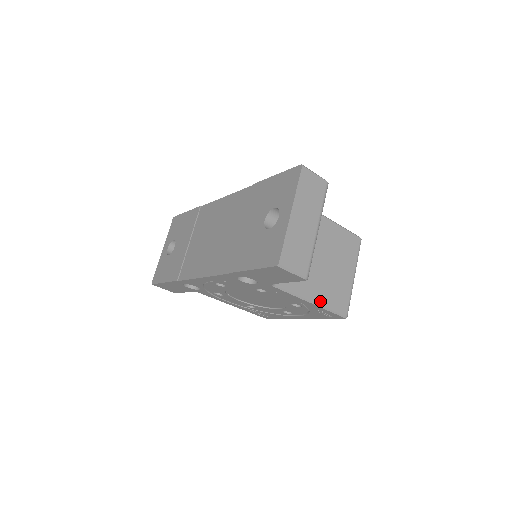
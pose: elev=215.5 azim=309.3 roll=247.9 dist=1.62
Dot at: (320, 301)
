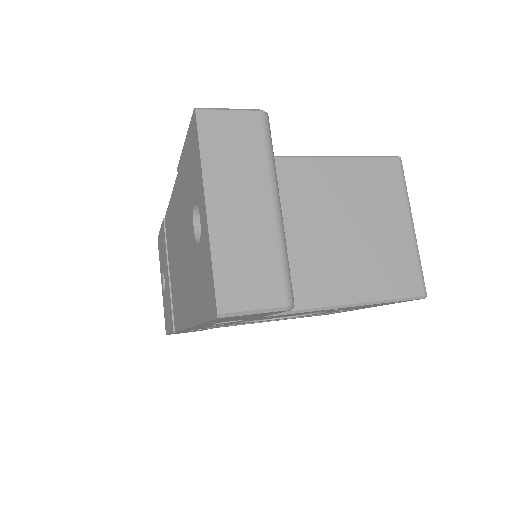
Dot at: (365, 296)
